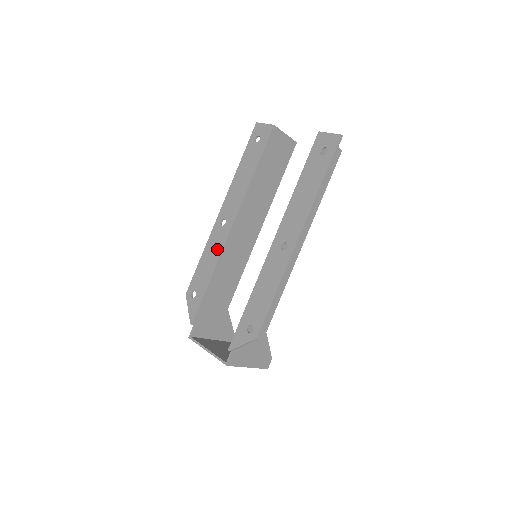
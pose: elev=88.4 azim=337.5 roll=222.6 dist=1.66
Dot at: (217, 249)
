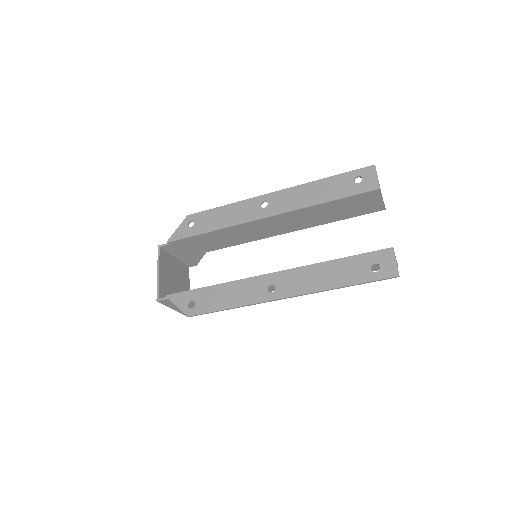
Dot at: (238, 218)
